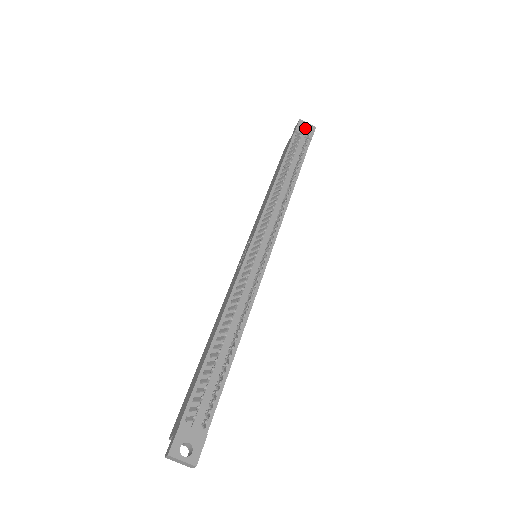
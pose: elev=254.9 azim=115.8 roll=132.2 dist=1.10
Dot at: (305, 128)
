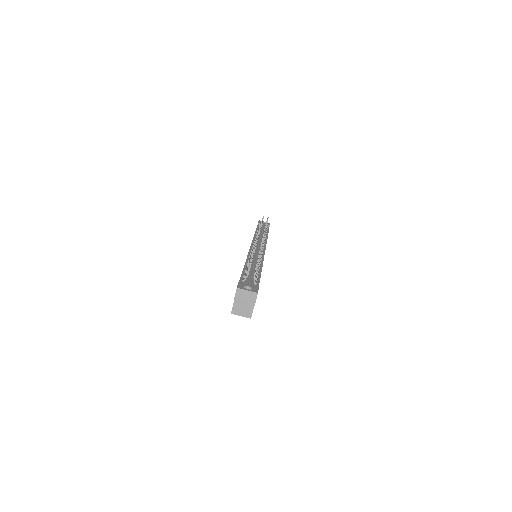
Dot at: occluded
